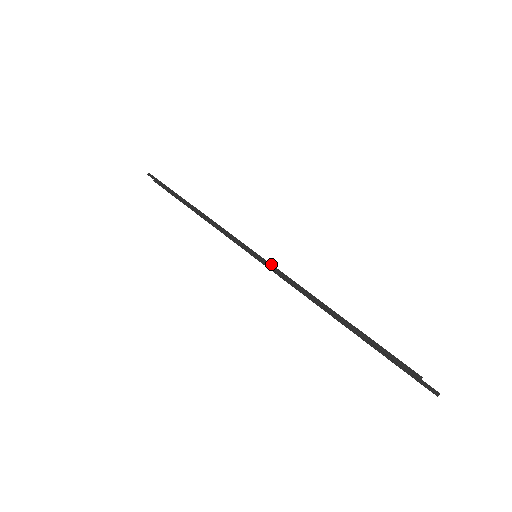
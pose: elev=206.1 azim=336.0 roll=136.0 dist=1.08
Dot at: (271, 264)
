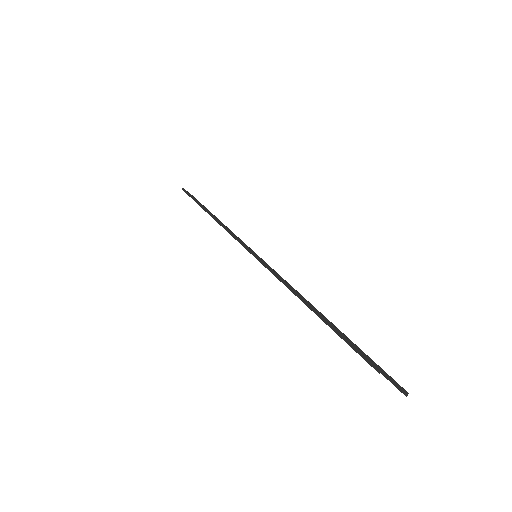
Dot at: (263, 261)
